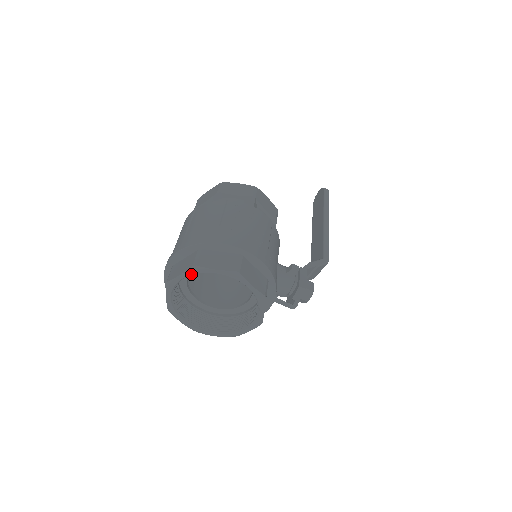
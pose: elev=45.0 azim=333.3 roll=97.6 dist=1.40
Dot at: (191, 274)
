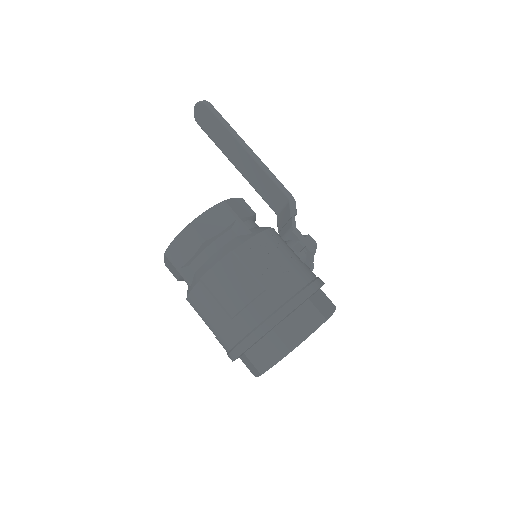
Dot at: occluded
